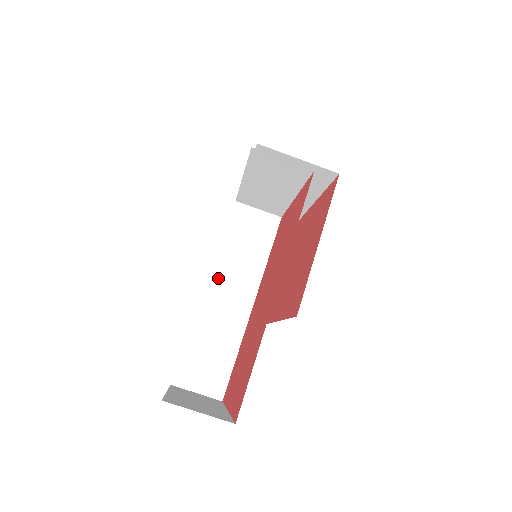
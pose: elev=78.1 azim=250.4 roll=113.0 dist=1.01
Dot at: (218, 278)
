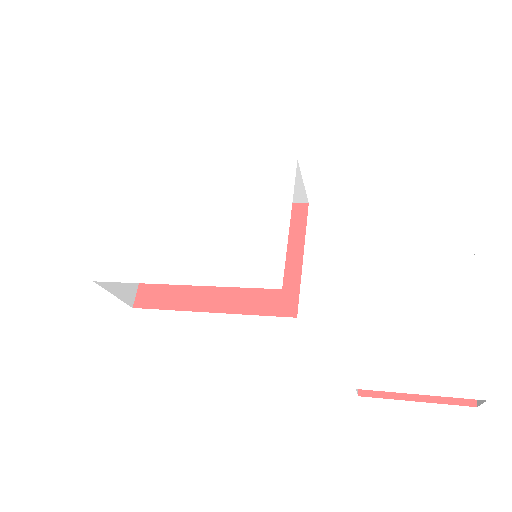
Dot at: (359, 296)
